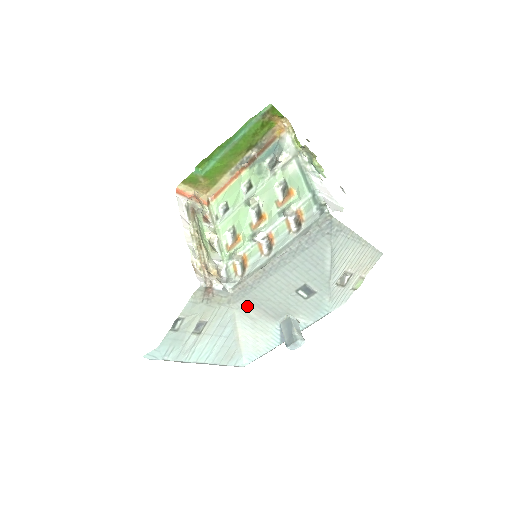
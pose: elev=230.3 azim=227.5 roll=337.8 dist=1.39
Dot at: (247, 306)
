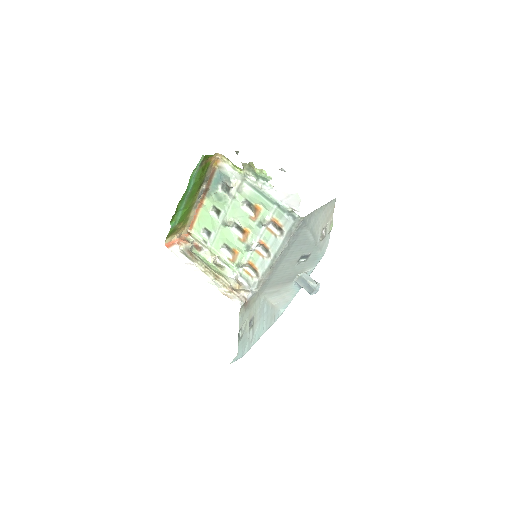
Dot at: (270, 289)
